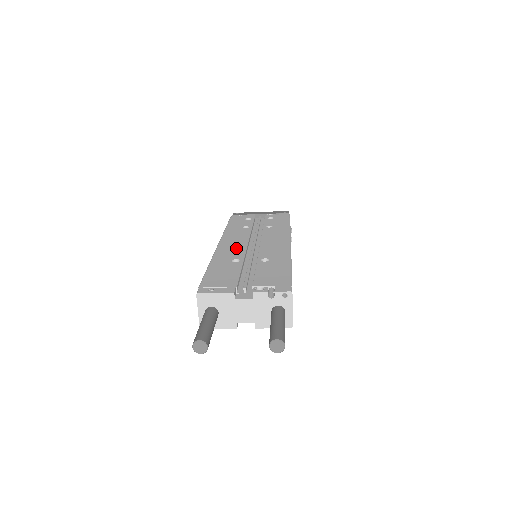
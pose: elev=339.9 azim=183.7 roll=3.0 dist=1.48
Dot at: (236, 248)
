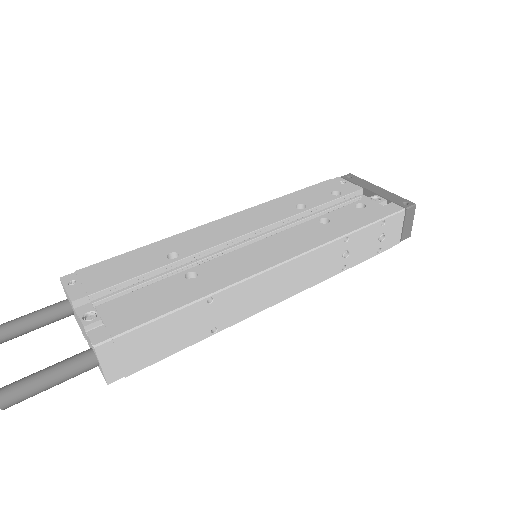
Dot at: (216, 236)
